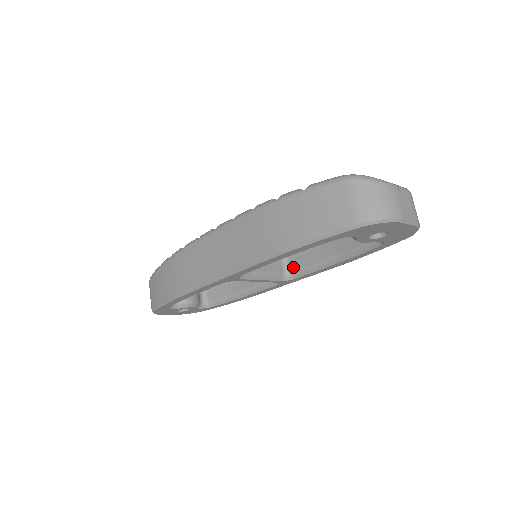
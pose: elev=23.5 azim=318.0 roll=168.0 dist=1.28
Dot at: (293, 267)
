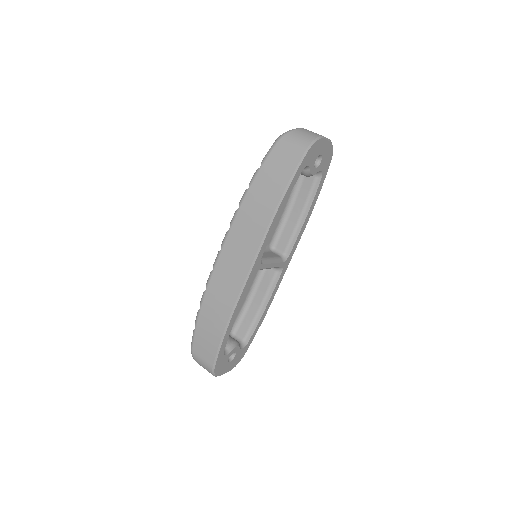
Dot at: (282, 248)
